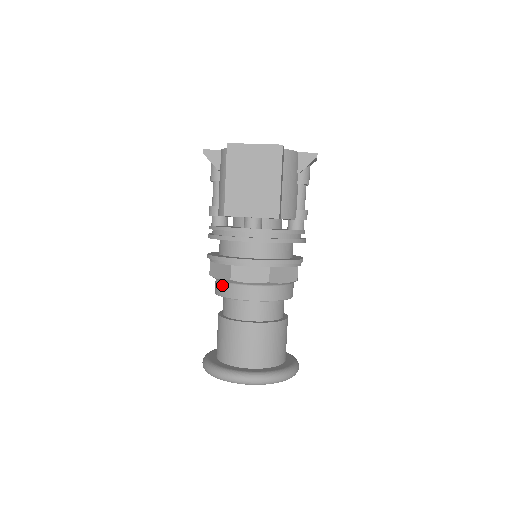
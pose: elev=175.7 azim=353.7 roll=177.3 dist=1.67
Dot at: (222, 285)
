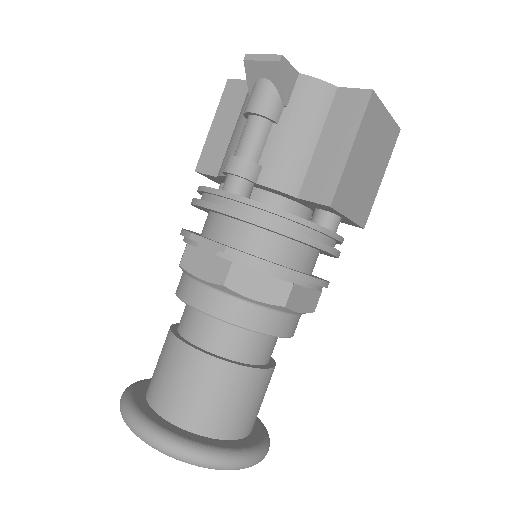
Dot at: (249, 308)
